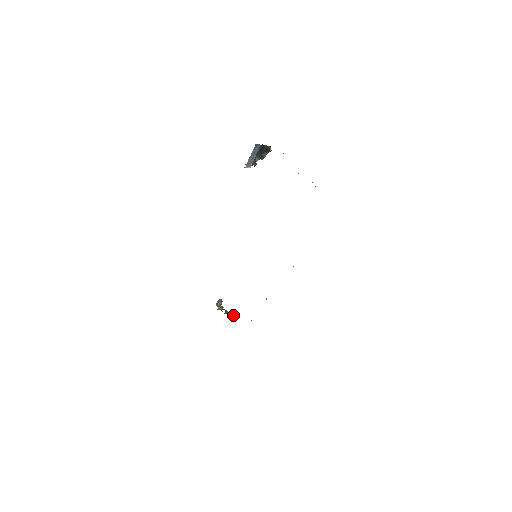
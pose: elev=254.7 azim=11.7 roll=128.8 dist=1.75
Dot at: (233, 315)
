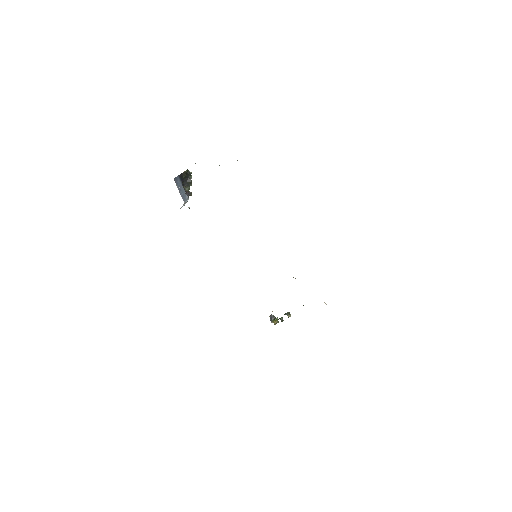
Dot at: (288, 316)
